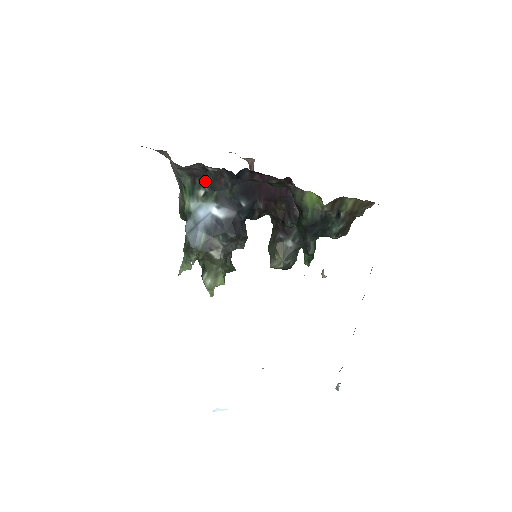
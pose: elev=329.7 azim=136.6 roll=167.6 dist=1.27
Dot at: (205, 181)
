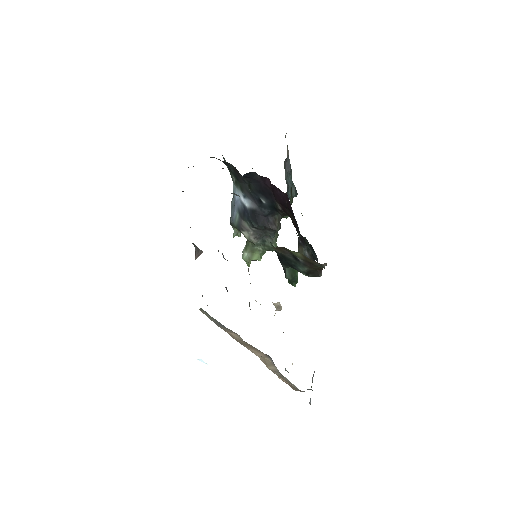
Dot at: (231, 170)
